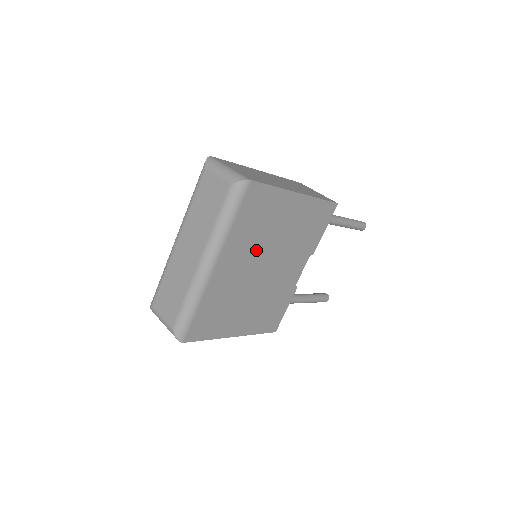
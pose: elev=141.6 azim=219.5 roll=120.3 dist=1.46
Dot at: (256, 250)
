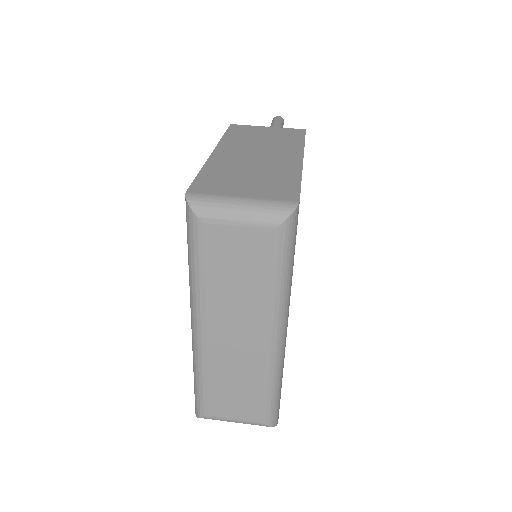
Dot at: occluded
